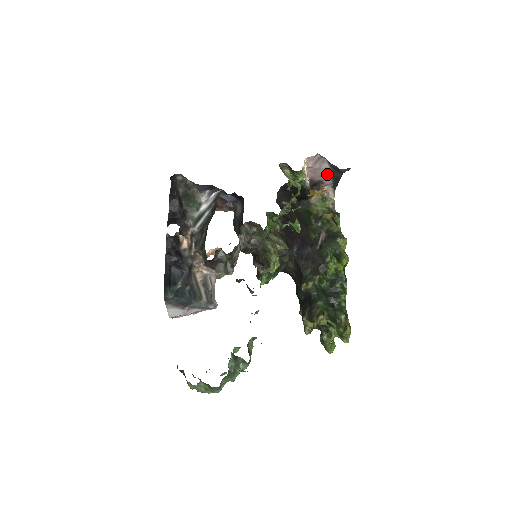
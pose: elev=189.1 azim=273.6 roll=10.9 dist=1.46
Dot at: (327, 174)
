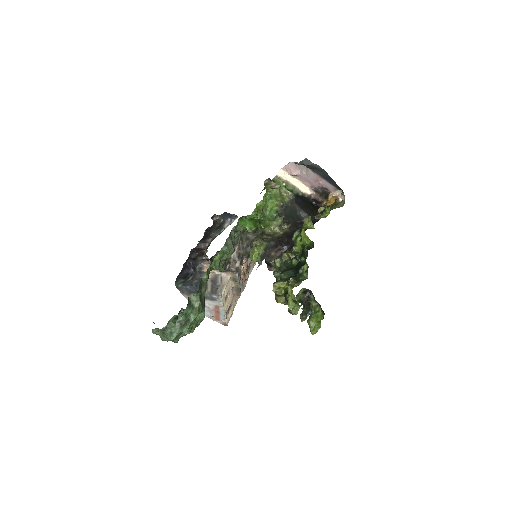
Dot at: (317, 177)
